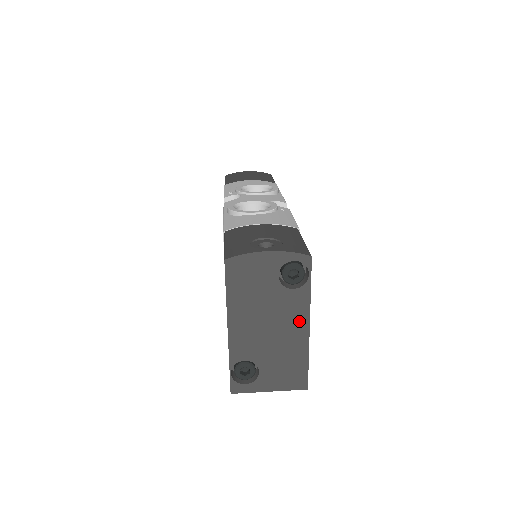
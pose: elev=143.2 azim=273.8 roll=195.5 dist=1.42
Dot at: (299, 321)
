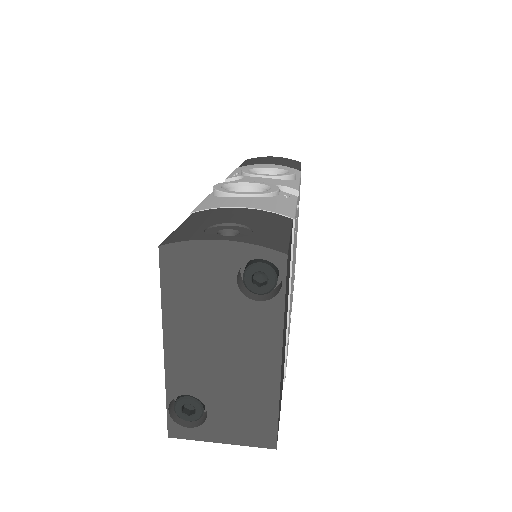
Dot at: (266, 350)
